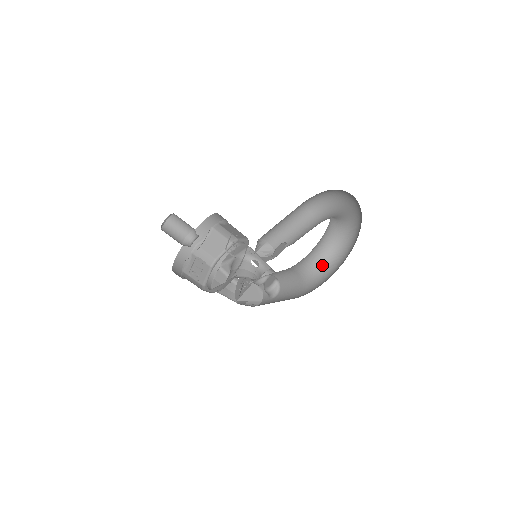
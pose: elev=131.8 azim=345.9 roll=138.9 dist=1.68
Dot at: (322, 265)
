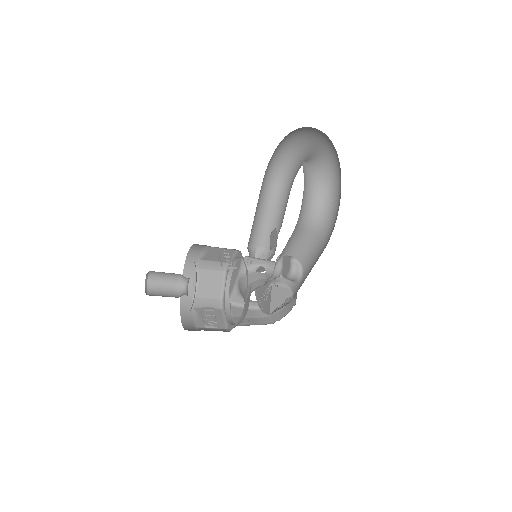
Dot at: (323, 202)
